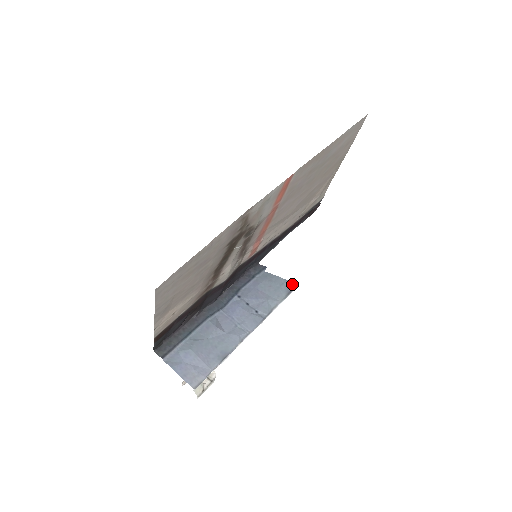
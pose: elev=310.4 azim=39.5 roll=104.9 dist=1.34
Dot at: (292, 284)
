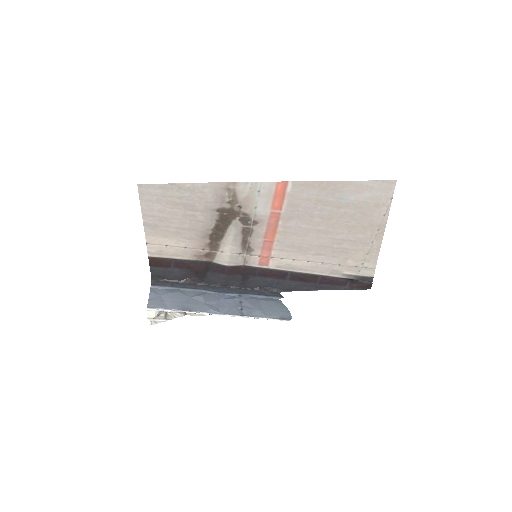
Dot at: occluded
